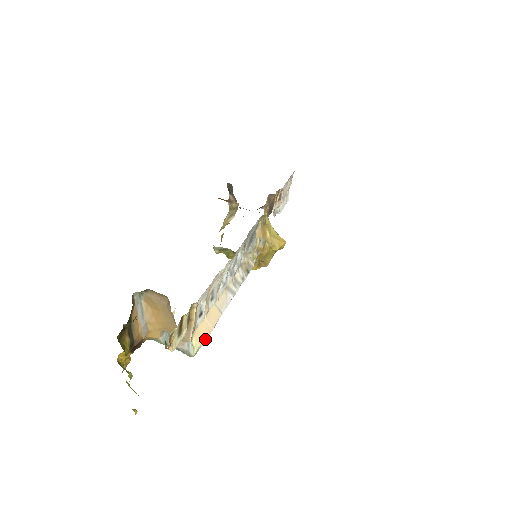
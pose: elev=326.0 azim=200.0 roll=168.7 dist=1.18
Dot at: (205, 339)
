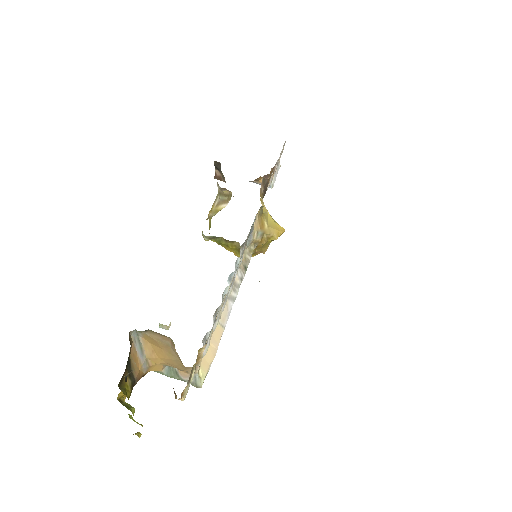
Dot at: (211, 363)
